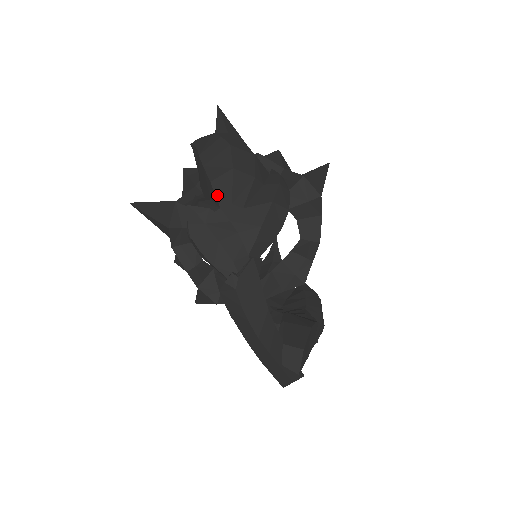
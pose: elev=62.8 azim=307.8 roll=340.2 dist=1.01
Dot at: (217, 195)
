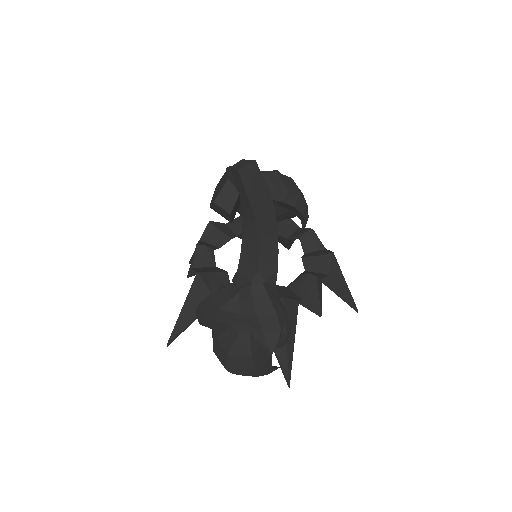
Dot at: occluded
